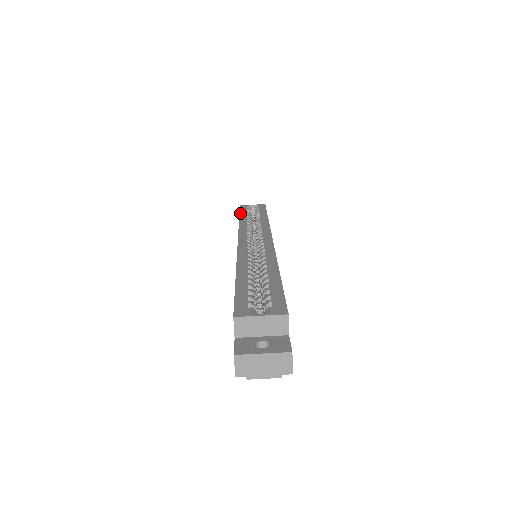
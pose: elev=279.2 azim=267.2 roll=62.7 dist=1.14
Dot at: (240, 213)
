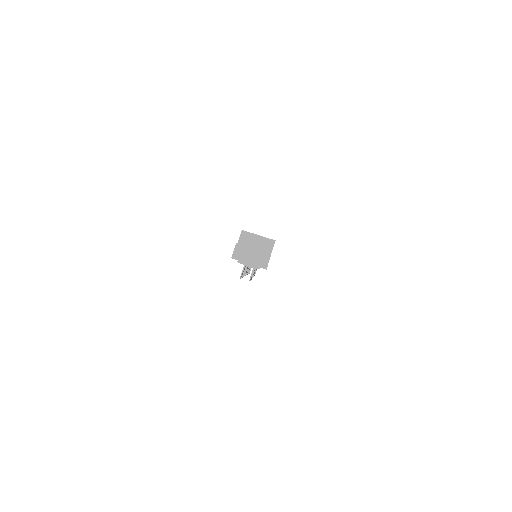
Dot at: occluded
